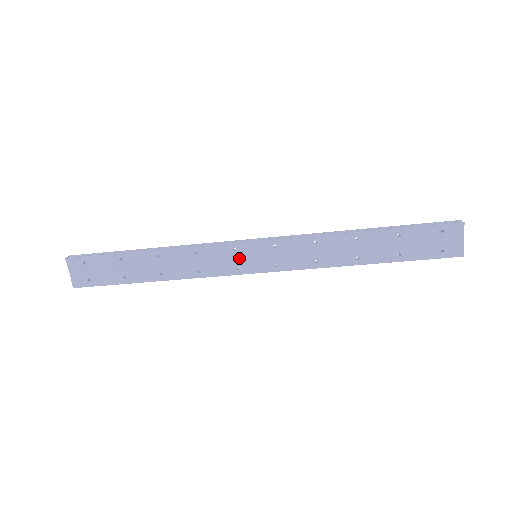
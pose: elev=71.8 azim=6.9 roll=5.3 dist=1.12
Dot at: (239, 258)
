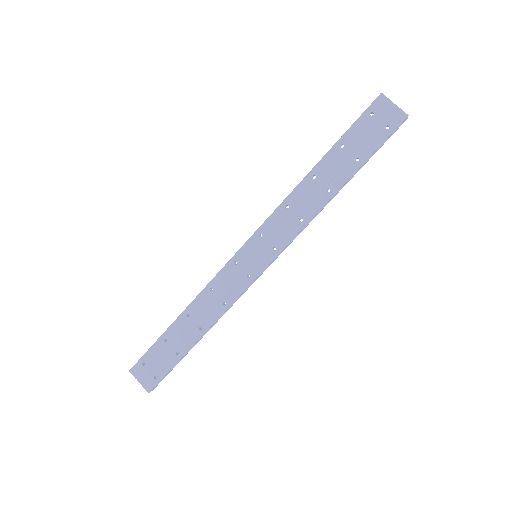
Dot at: (244, 267)
